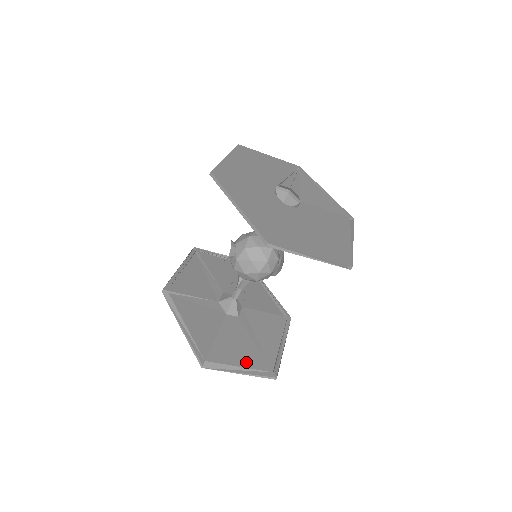
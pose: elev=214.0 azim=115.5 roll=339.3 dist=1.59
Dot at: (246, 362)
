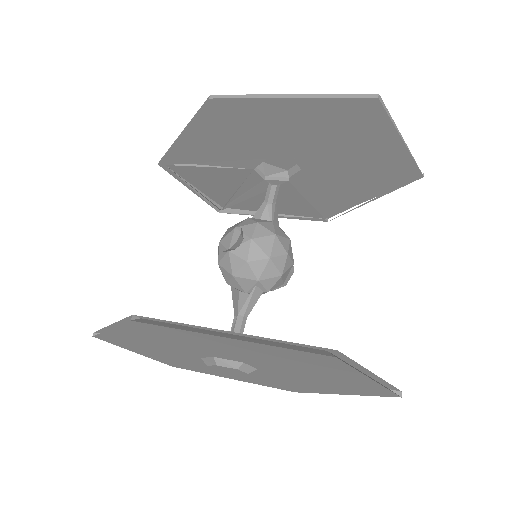
Dot at: occluded
